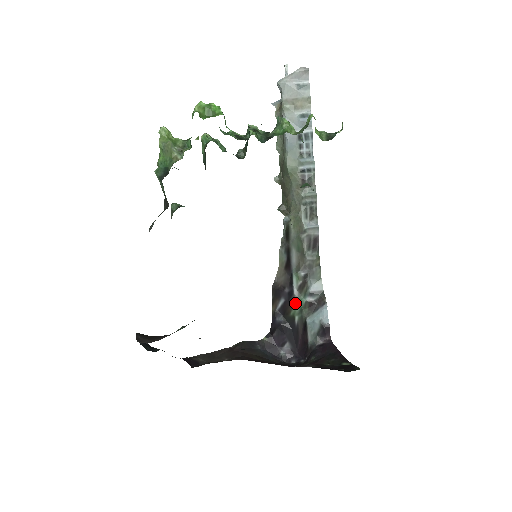
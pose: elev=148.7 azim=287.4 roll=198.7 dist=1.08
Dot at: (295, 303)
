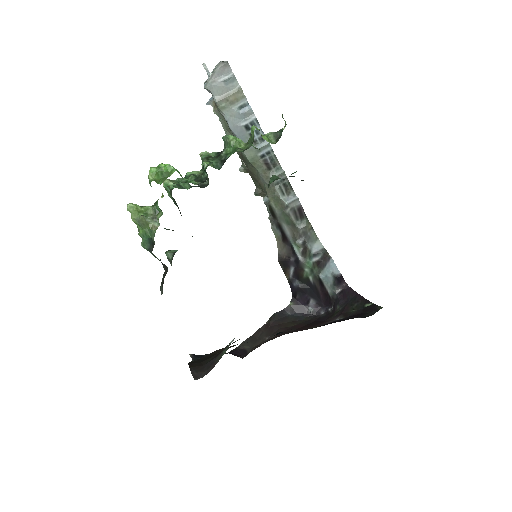
Dot at: (304, 267)
